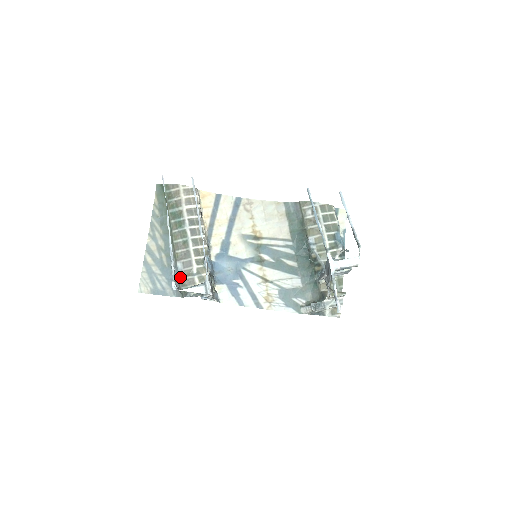
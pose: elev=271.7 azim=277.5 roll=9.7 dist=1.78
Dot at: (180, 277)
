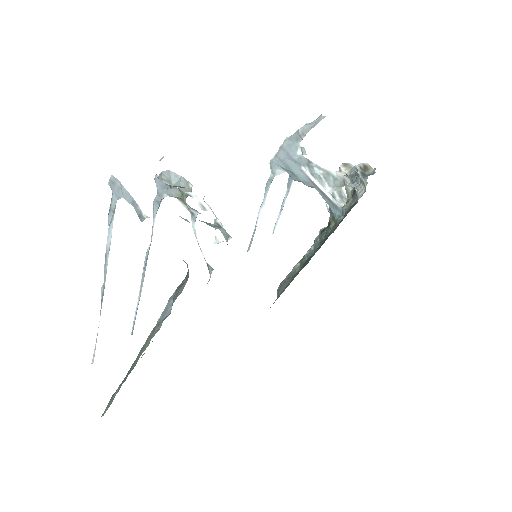
Dot at: (170, 297)
